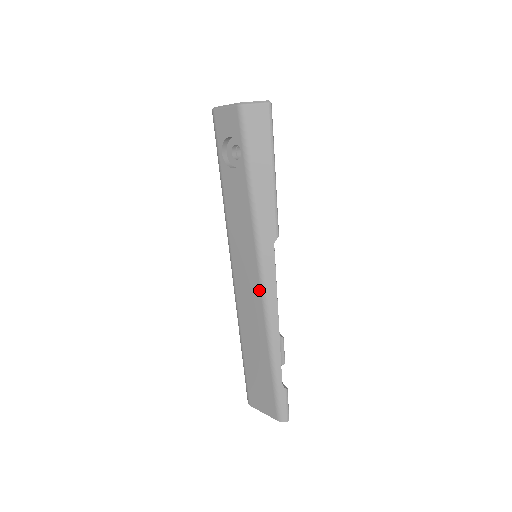
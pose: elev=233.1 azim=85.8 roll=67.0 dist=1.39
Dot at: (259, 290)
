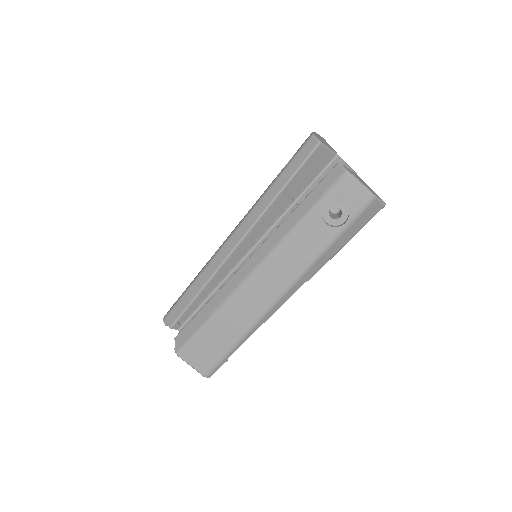
Dot at: (269, 303)
